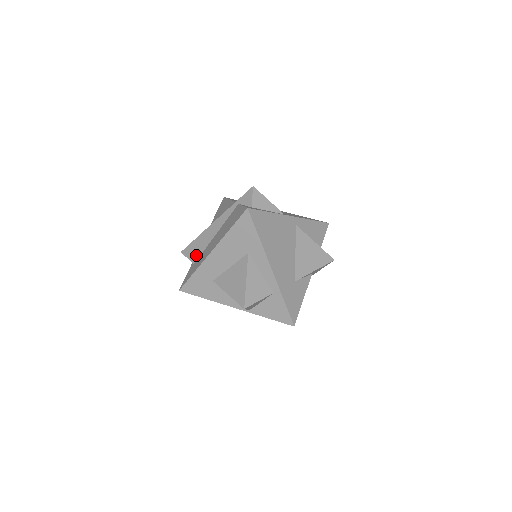
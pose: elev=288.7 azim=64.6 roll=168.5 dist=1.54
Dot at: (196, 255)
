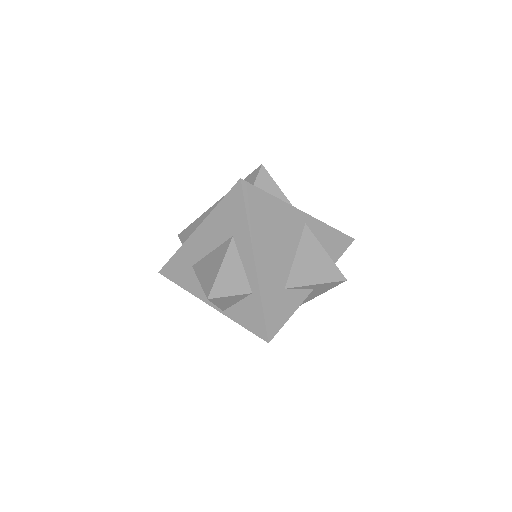
Dot at: occluded
